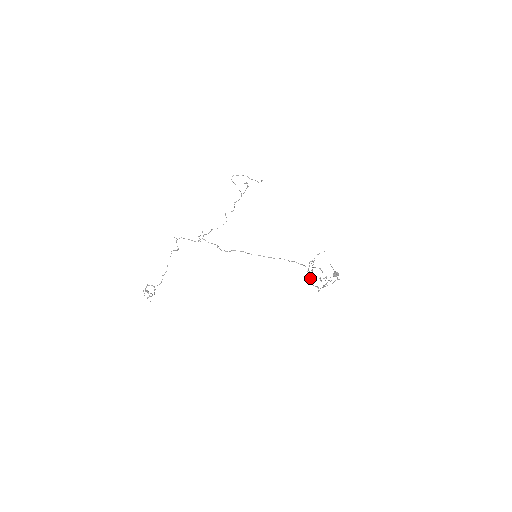
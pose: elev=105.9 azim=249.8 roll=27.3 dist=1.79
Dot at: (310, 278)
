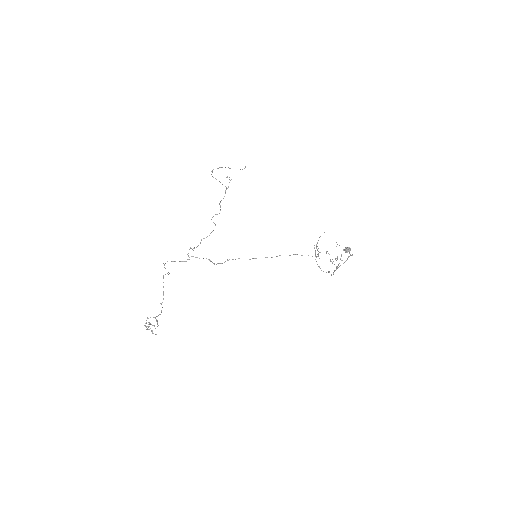
Dot at: occluded
